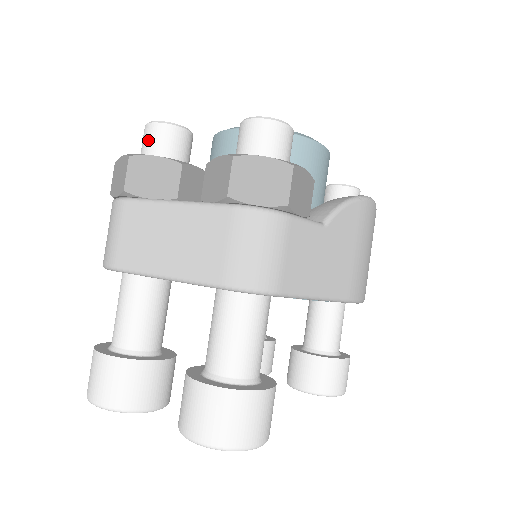
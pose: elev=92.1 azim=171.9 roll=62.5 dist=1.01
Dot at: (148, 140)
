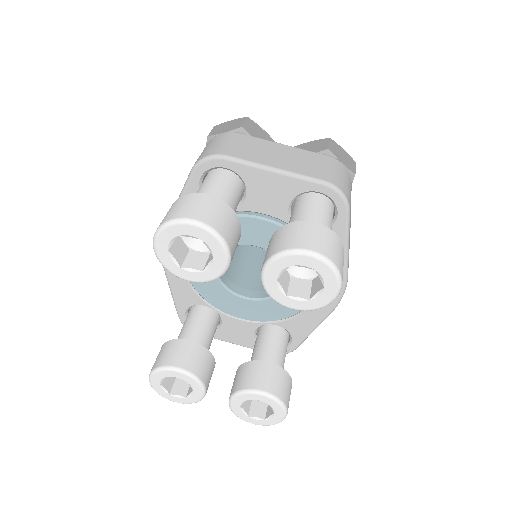
Dot at: occluded
